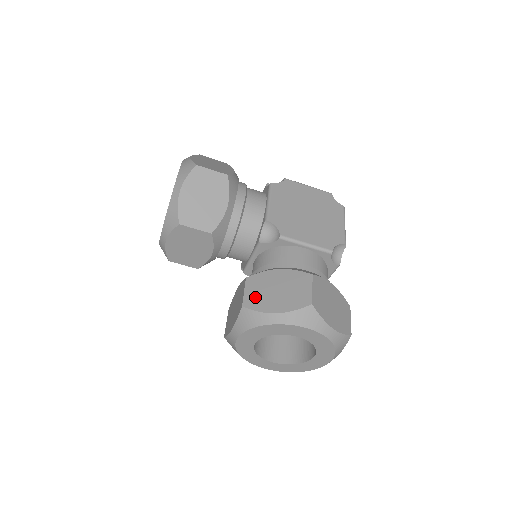
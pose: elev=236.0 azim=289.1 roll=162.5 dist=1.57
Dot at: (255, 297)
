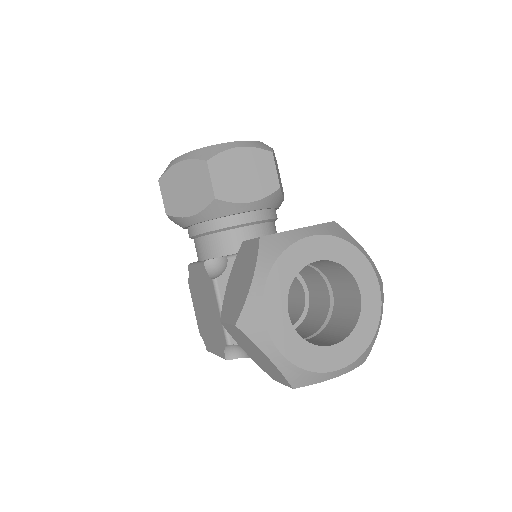
Dot at: occluded
